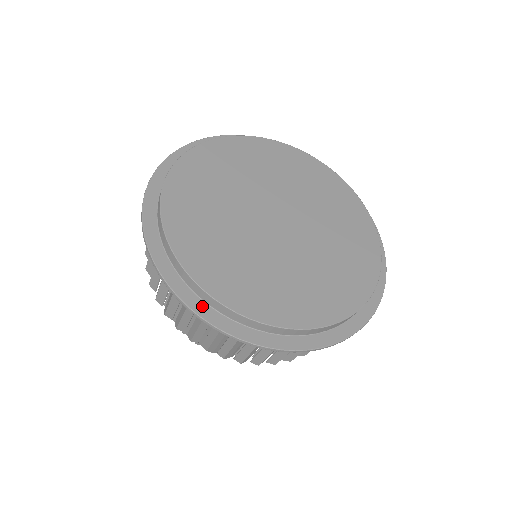
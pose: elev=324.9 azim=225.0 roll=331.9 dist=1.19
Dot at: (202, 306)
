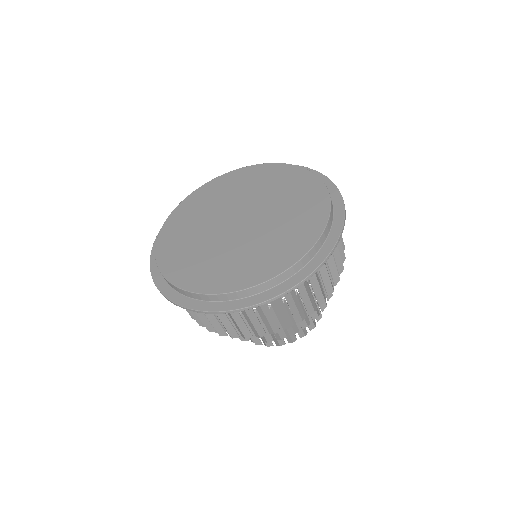
Dot at: (267, 294)
